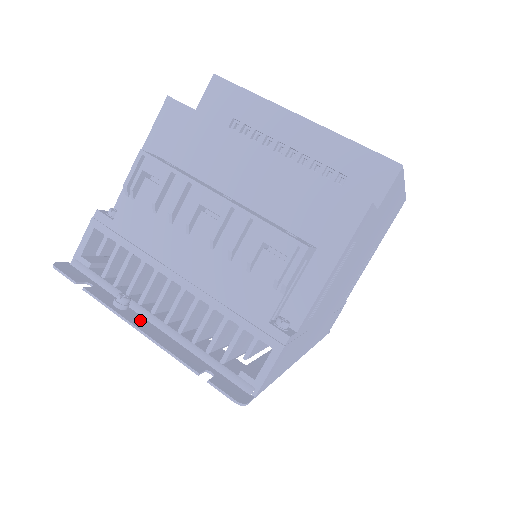
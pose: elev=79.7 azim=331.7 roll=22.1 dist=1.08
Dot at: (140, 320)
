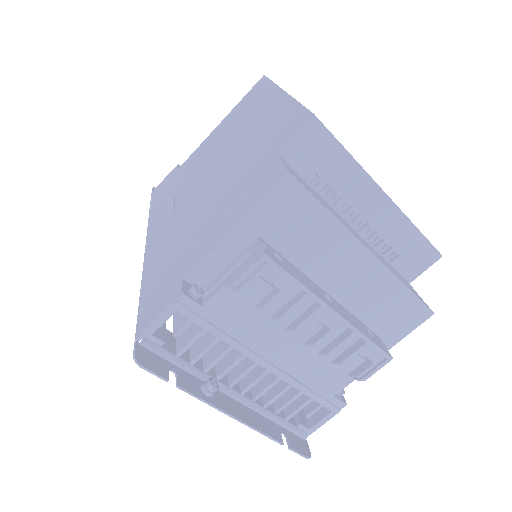
Dot at: (226, 400)
